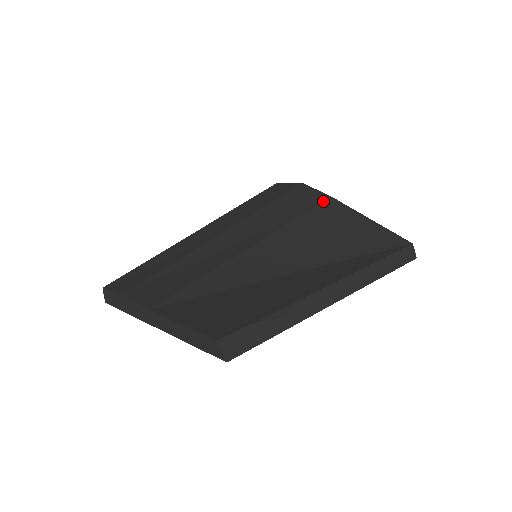
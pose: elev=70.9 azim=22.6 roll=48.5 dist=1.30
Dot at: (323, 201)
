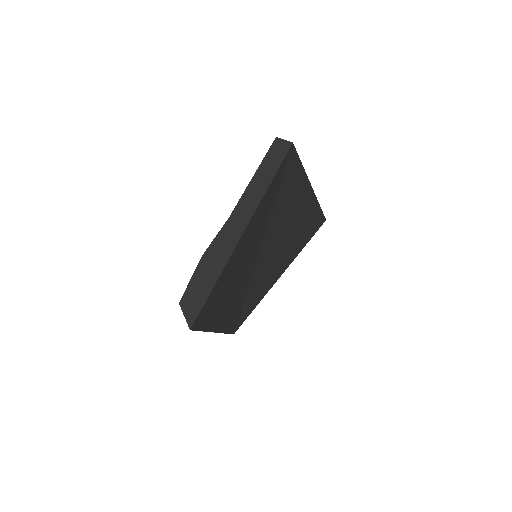
Dot at: occluded
